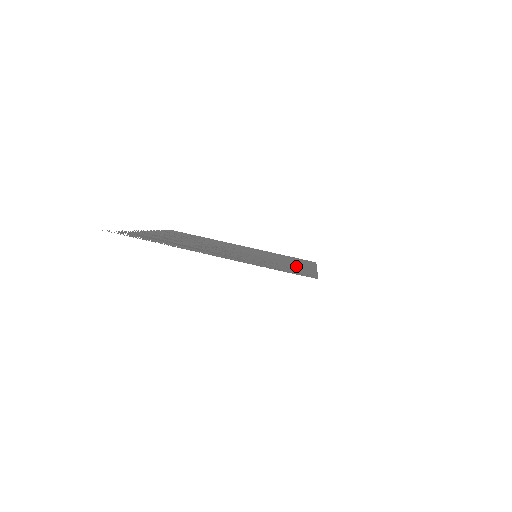
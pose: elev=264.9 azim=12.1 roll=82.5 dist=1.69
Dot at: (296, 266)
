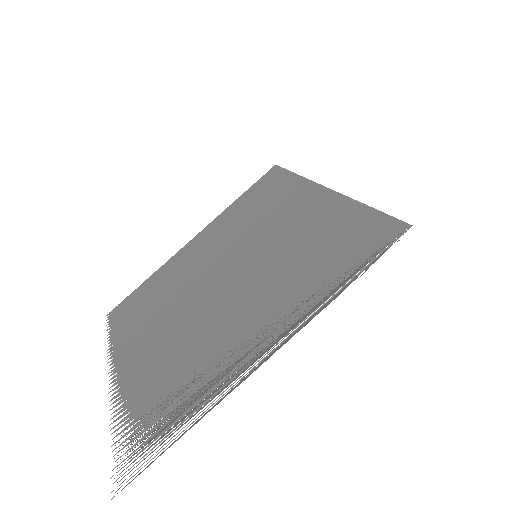
Dot at: (315, 218)
